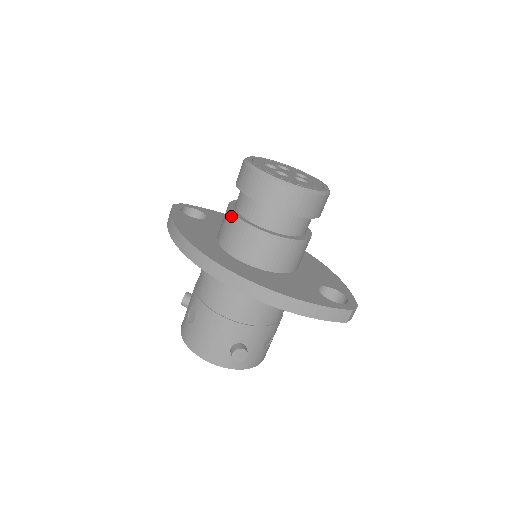
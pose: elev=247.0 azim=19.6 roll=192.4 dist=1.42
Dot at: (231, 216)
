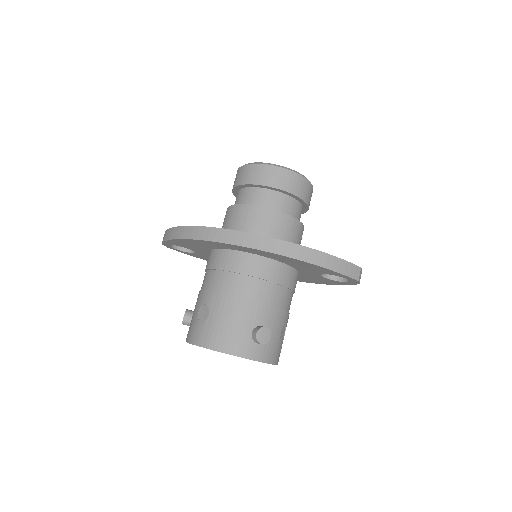
Dot at: (236, 207)
